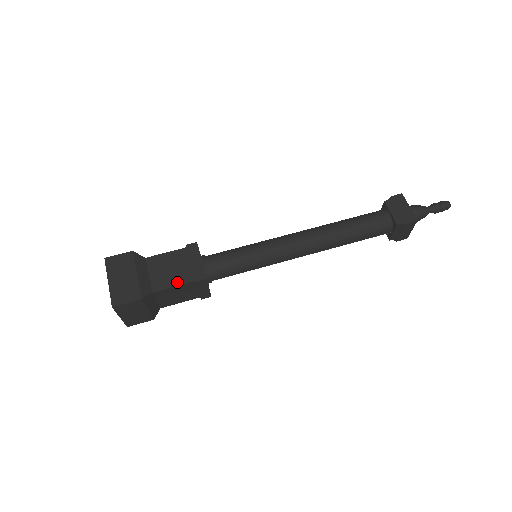
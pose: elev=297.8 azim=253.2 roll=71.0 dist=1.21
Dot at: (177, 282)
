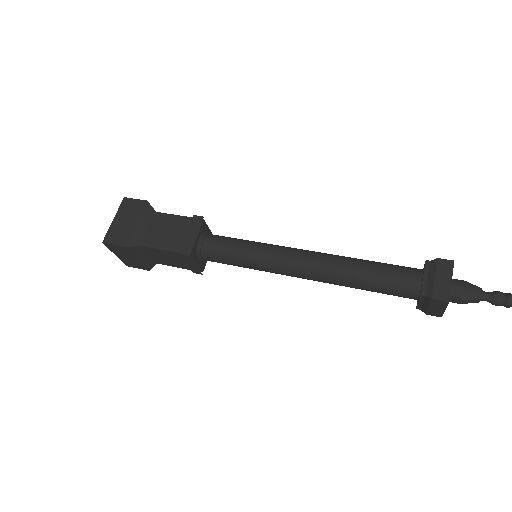
Dot at: (179, 217)
